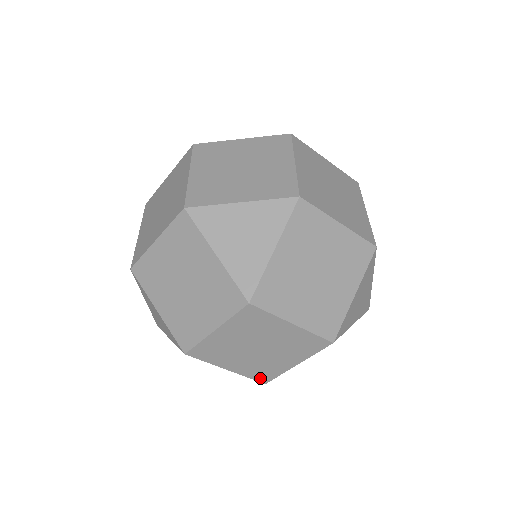
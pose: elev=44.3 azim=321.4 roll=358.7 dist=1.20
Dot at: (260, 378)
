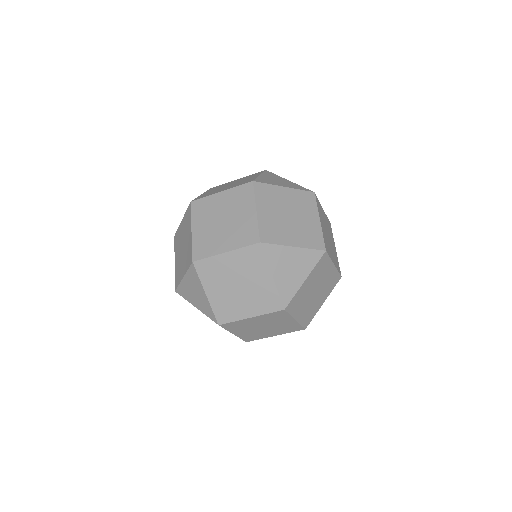
Dot at: (247, 339)
